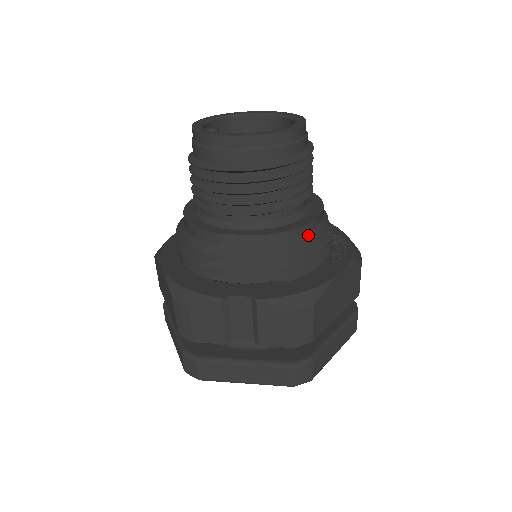
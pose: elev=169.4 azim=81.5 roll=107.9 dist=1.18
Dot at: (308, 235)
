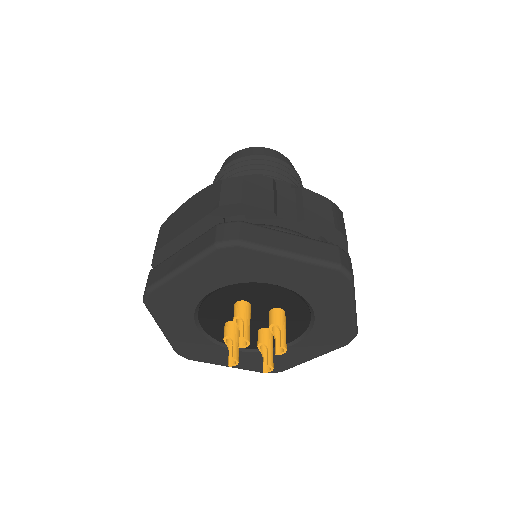
Dot at: occluded
